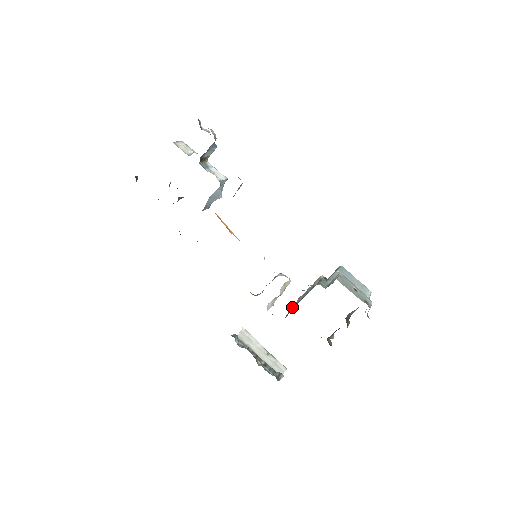
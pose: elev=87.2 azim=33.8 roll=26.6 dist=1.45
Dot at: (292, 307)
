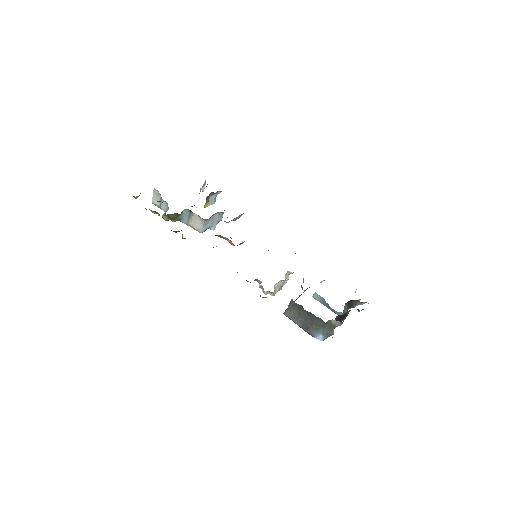
Dot at: occluded
